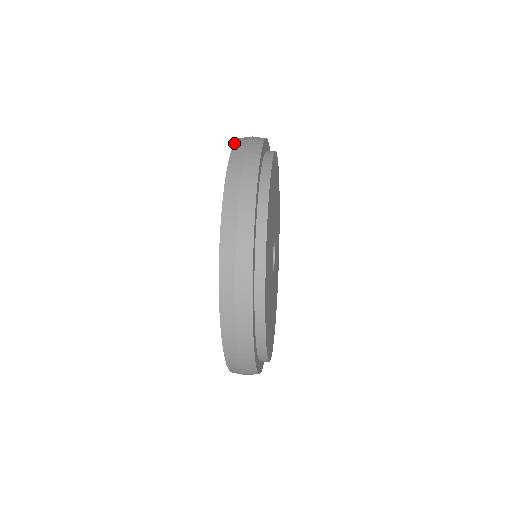
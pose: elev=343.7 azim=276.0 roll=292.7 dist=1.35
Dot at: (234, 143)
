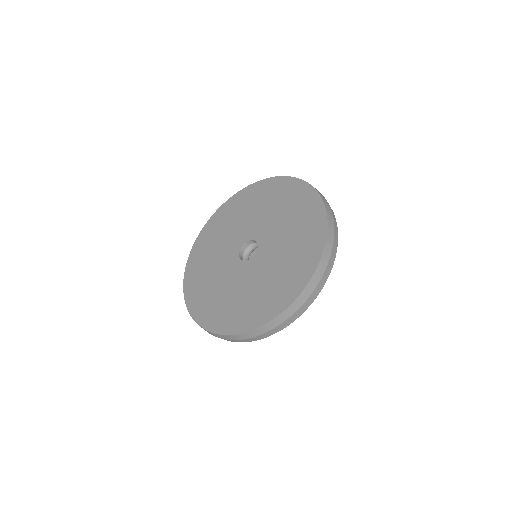
Dot at: (249, 185)
